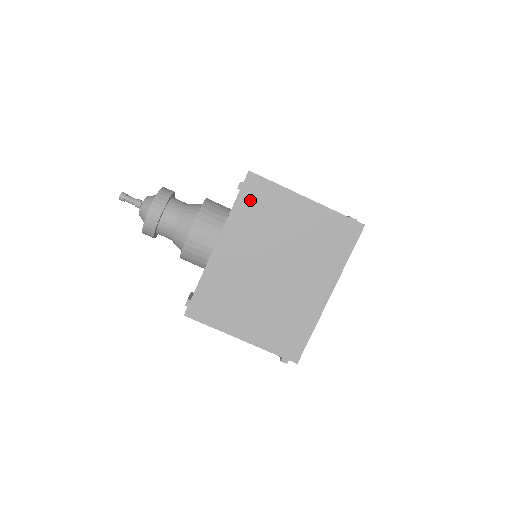
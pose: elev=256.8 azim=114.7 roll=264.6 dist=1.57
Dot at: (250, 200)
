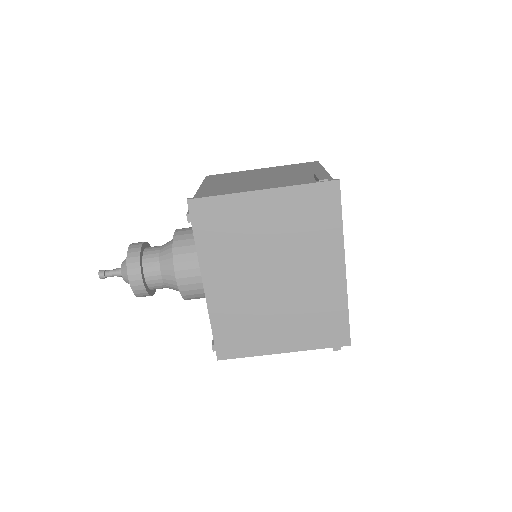
Dot at: (207, 226)
